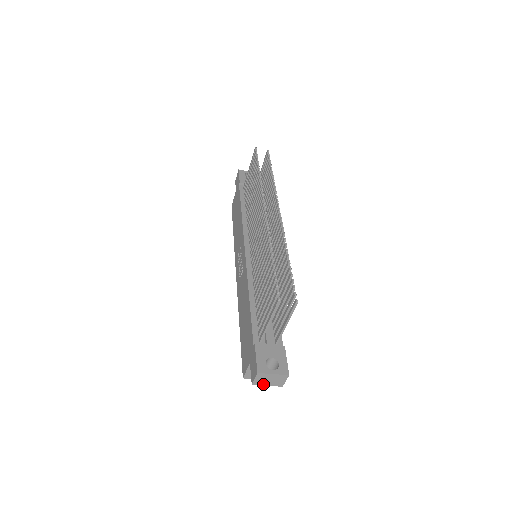
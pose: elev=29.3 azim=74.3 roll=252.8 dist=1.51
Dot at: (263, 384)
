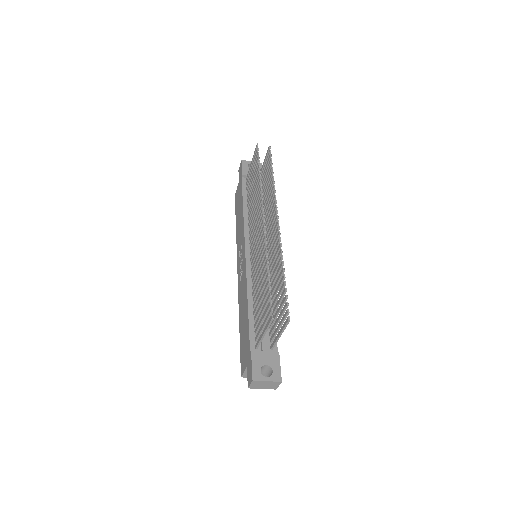
Dot at: (258, 388)
